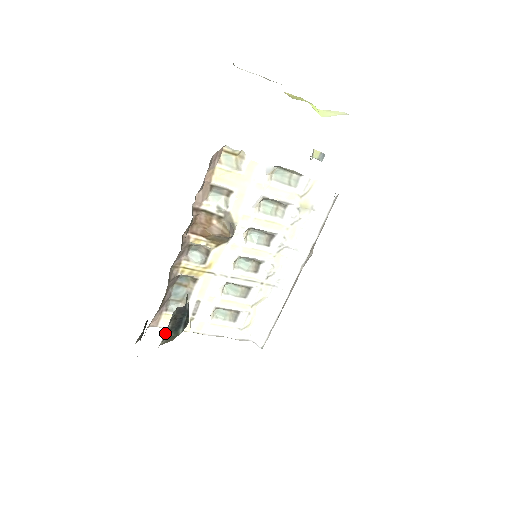
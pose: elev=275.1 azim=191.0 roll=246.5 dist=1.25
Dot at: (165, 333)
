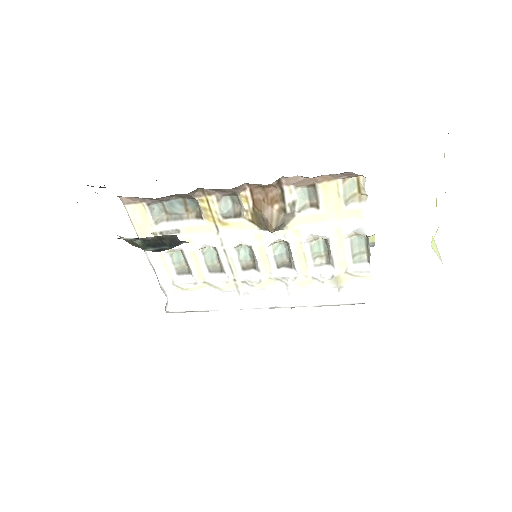
Dot at: (139, 238)
